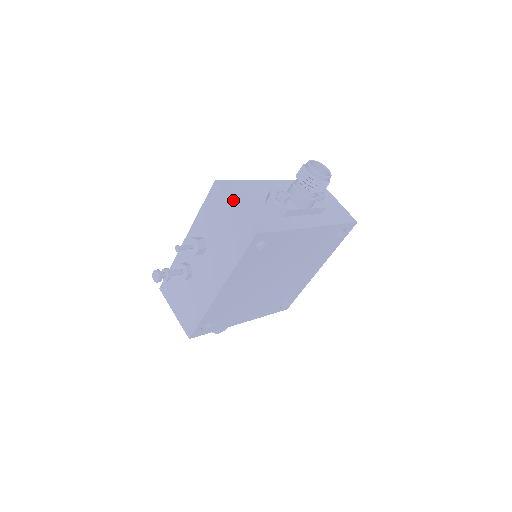
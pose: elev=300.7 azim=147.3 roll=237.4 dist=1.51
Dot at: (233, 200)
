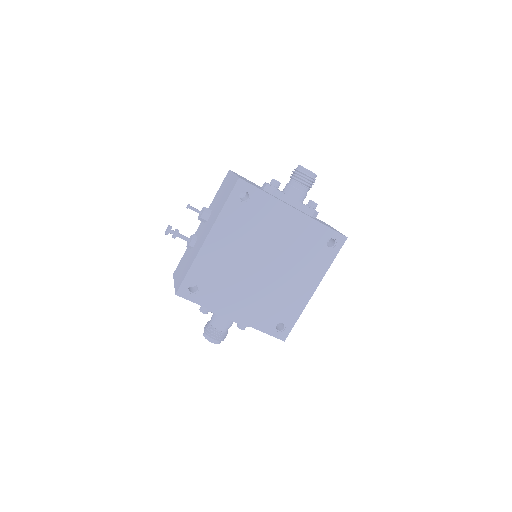
Dot at: occluded
